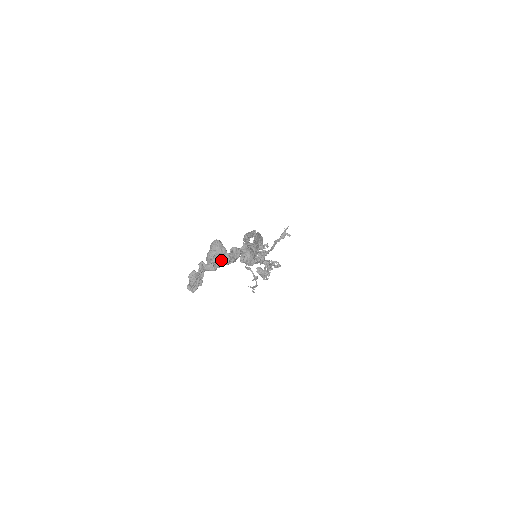
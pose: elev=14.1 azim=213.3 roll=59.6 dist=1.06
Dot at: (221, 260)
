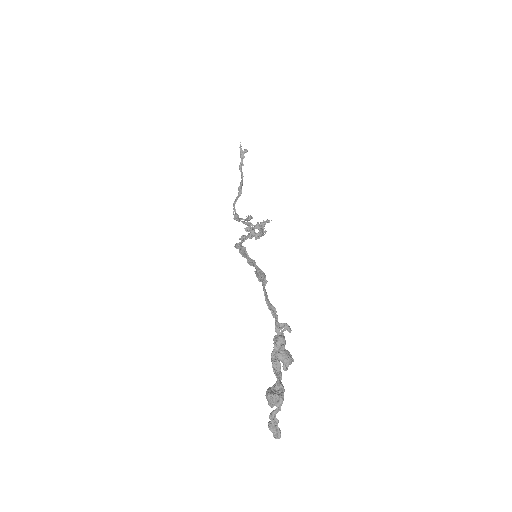
Dot at: (280, 401)
